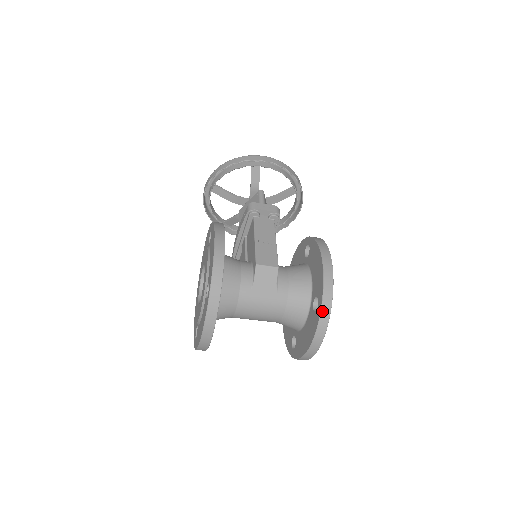
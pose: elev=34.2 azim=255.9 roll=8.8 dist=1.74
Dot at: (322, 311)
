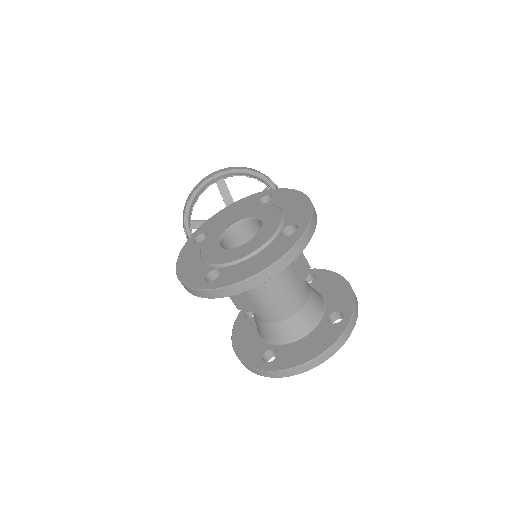
Dot at: (350, 323)
